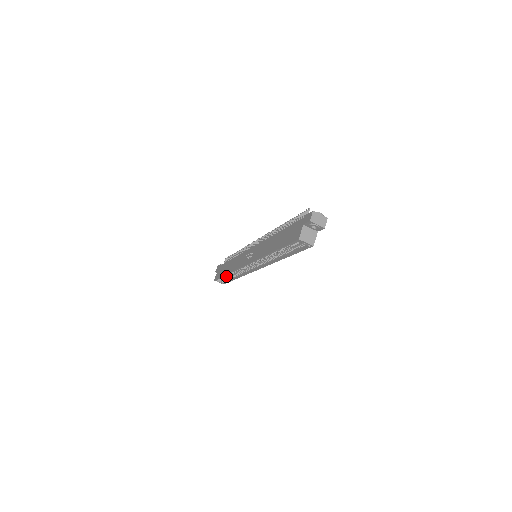
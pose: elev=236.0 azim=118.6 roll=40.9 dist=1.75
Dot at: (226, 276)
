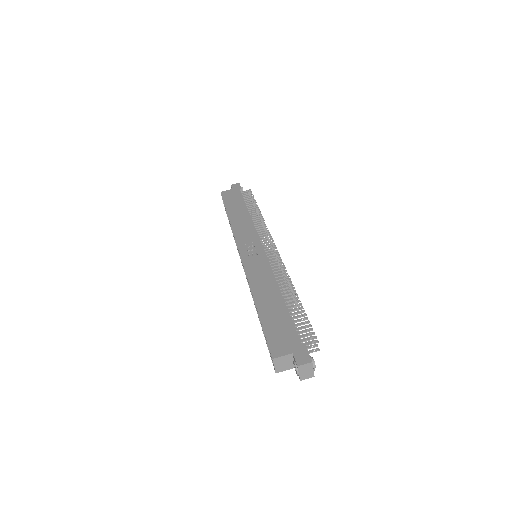
Dot at: occluded
